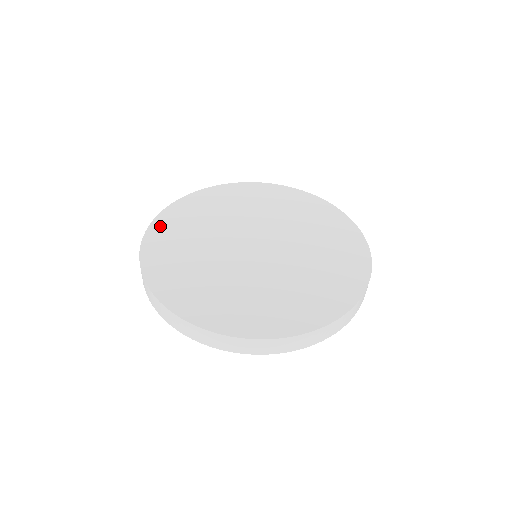
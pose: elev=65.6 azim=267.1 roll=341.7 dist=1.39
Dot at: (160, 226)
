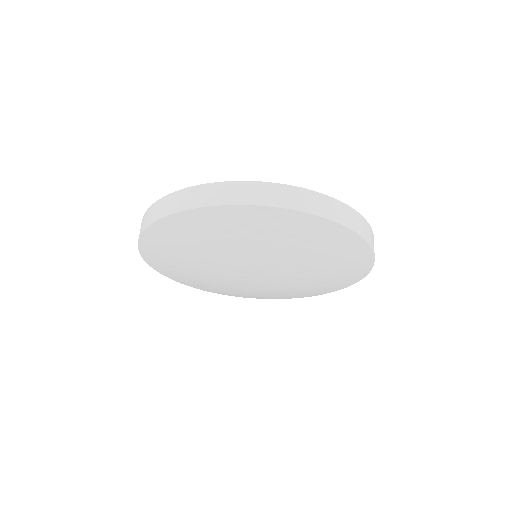
Dot at: occluded
